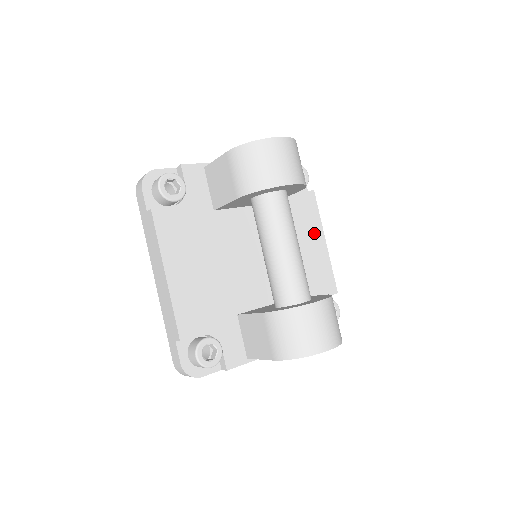
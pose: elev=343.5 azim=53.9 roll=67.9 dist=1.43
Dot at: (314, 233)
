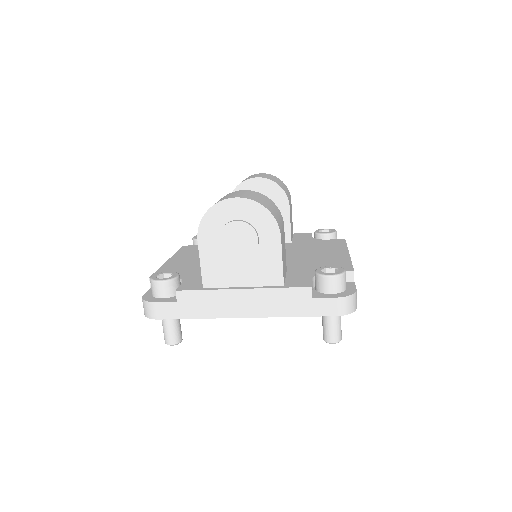
Dot at: (335, 251)
